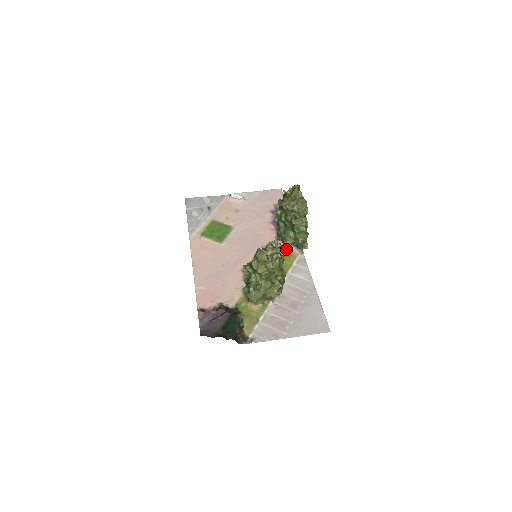
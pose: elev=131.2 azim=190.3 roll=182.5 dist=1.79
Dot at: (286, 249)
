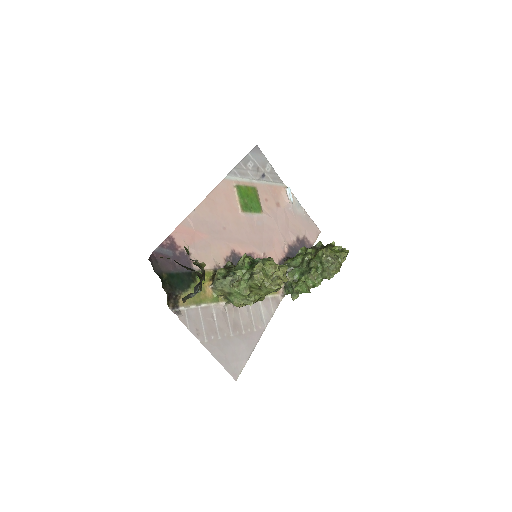
Dot at: occluded
